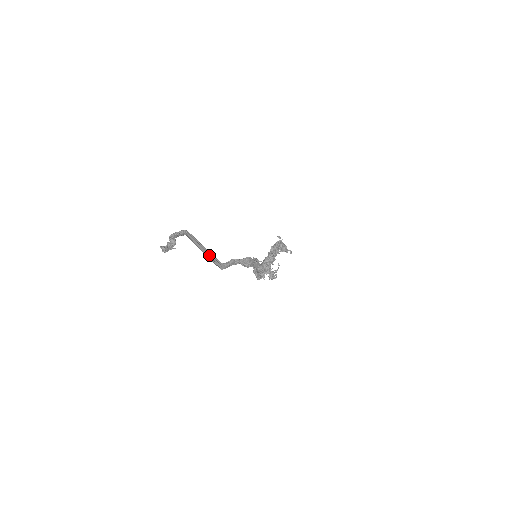
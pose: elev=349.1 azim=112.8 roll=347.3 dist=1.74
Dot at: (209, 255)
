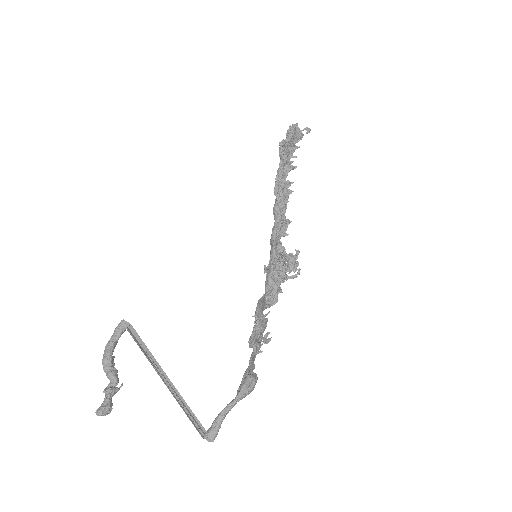
Dot at: (179, 402)
